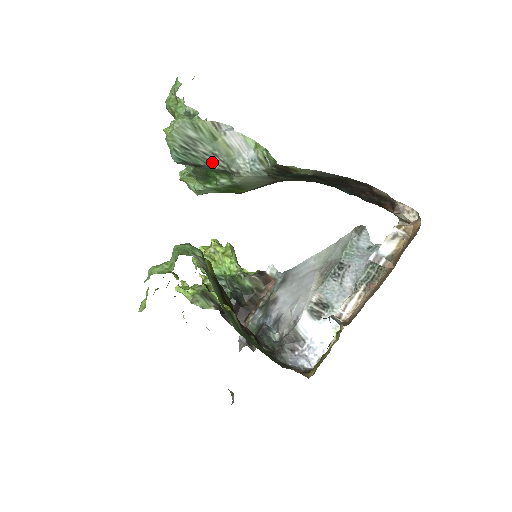
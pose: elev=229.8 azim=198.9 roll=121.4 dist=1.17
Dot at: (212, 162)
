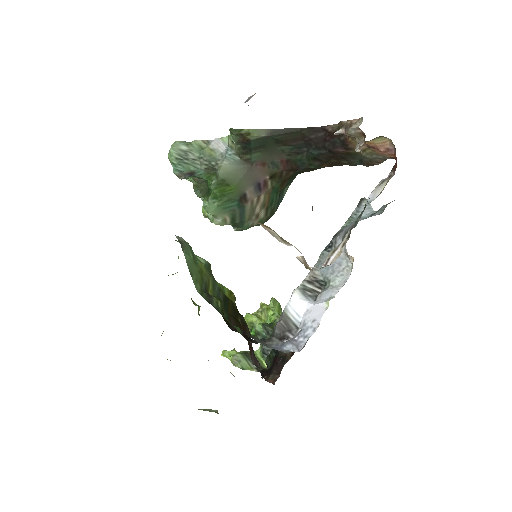
Dot at: (200, 165)
